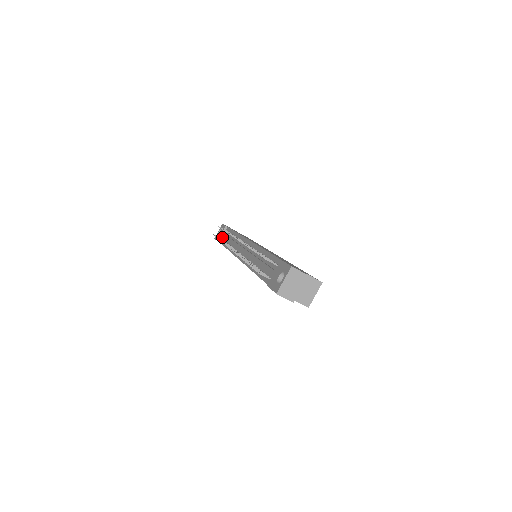
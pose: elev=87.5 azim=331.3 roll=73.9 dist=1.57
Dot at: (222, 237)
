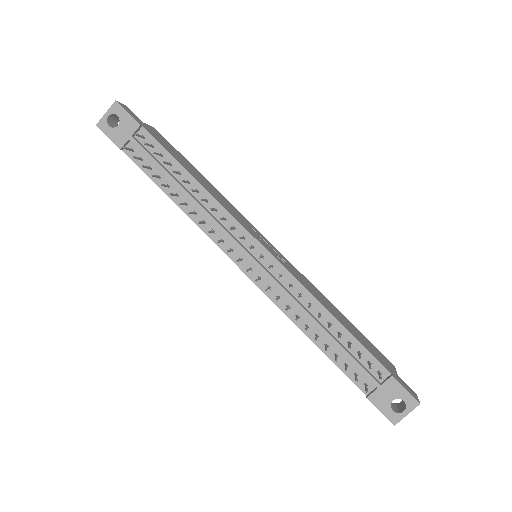
Dot at: (130, 144)
